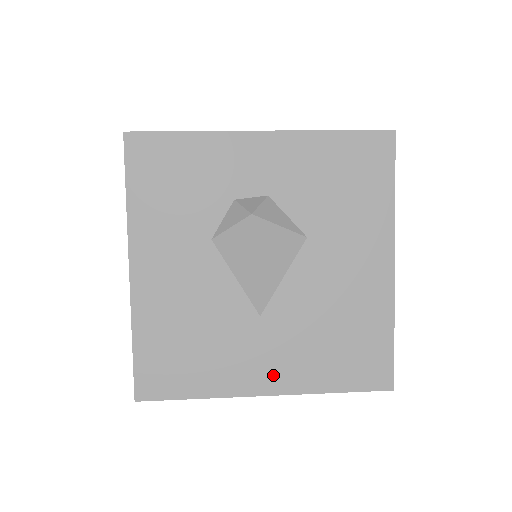
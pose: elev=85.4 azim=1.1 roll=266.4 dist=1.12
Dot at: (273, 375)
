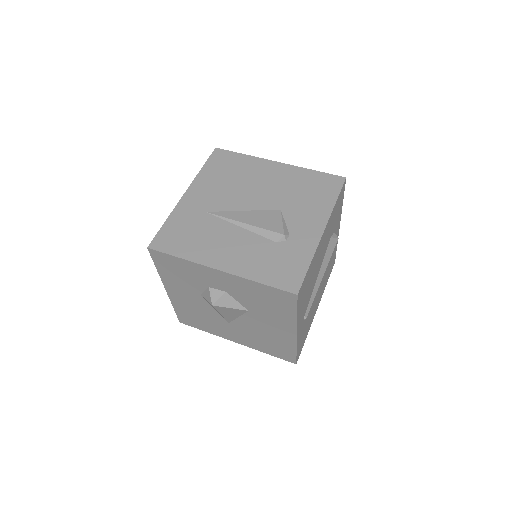
Dot at: (238, 339)
